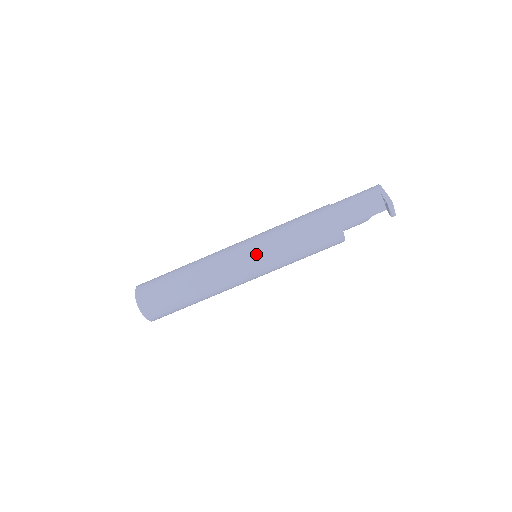
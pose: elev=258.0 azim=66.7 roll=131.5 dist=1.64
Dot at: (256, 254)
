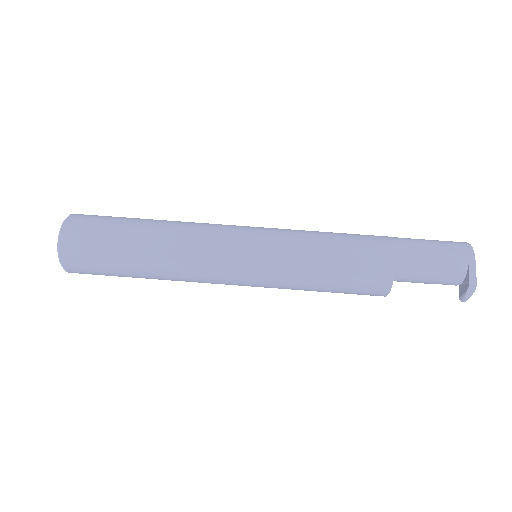
Dot at: (258, 267)
